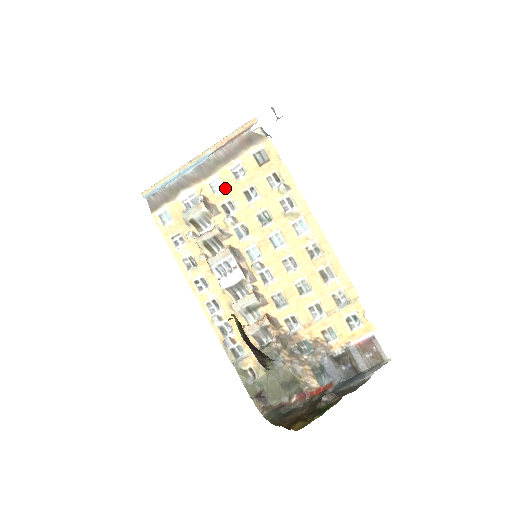
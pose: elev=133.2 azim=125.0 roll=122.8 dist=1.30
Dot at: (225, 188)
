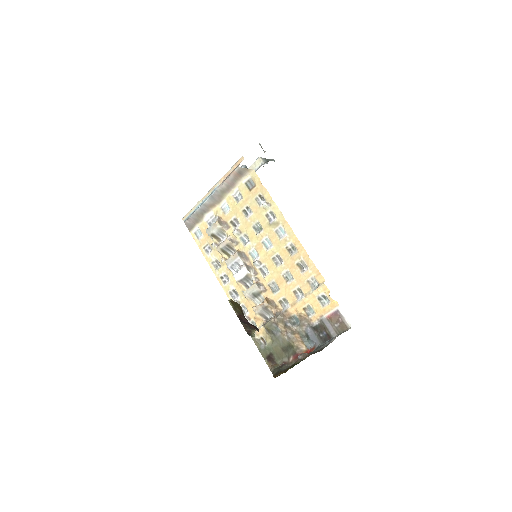
Dot at: (231, 209)
